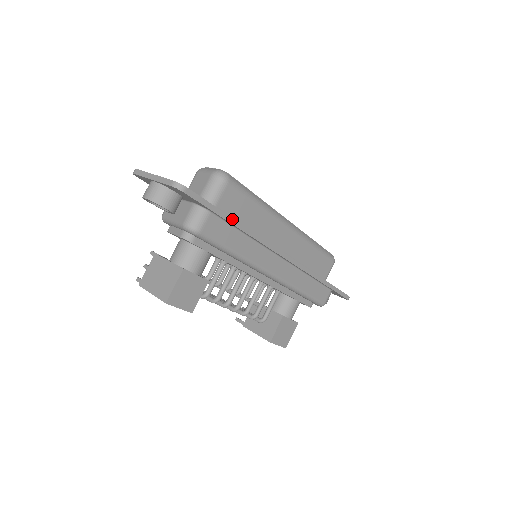
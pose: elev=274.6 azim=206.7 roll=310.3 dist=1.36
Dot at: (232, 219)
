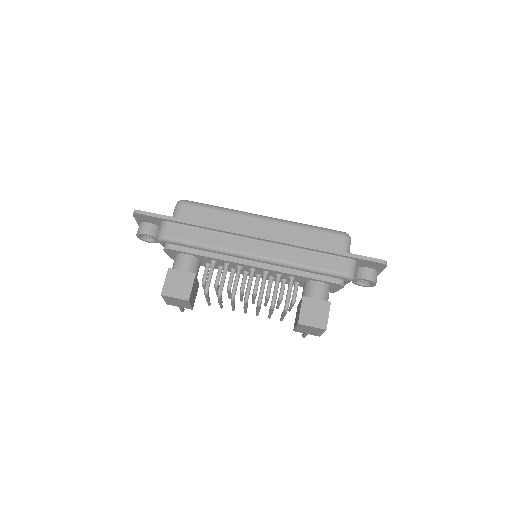
Dot at: (185, 220)
